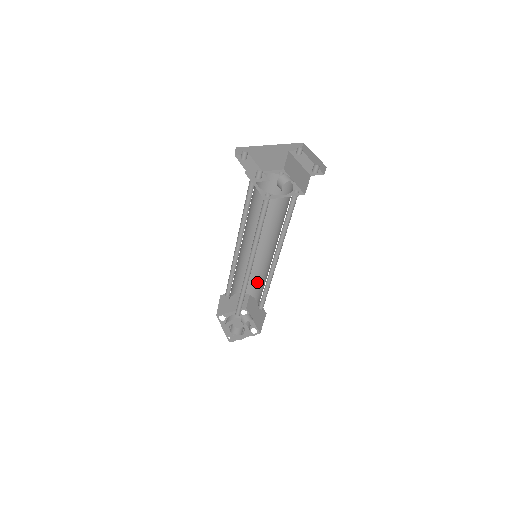
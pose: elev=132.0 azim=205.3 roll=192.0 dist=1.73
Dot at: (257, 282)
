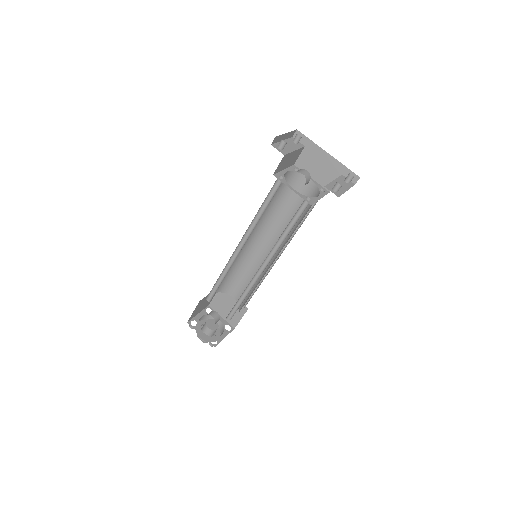
Dot at: (249, 296)
